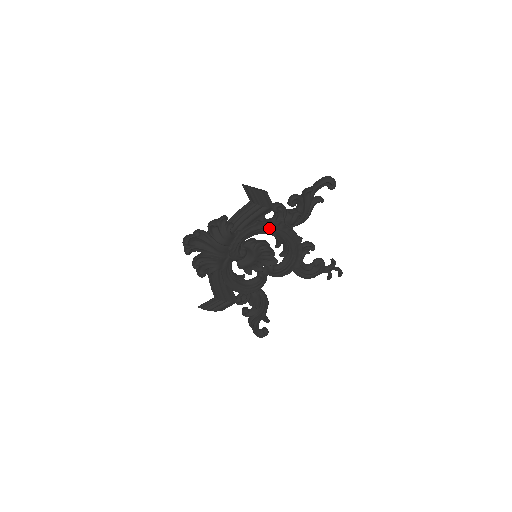
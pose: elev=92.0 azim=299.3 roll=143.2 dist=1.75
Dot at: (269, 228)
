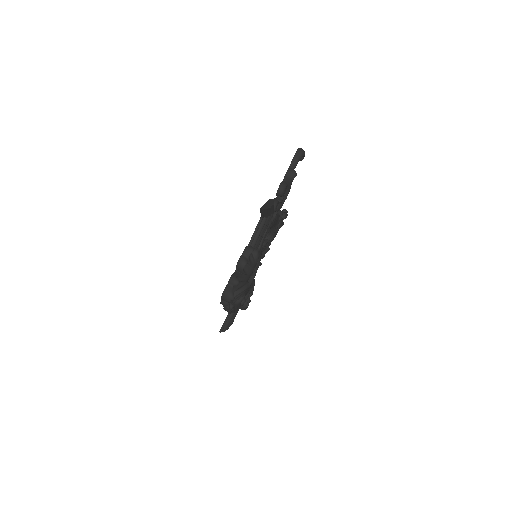
Dot at: occluded
